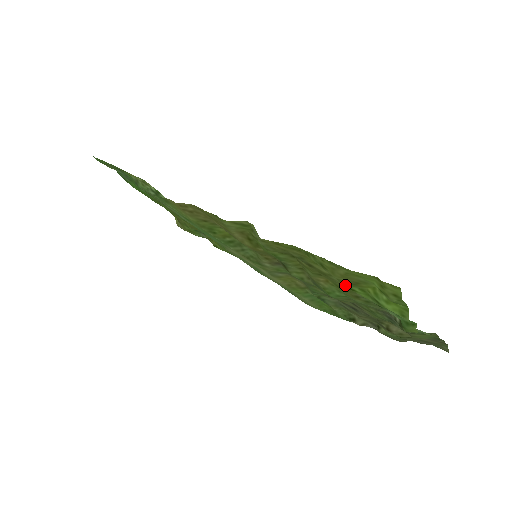
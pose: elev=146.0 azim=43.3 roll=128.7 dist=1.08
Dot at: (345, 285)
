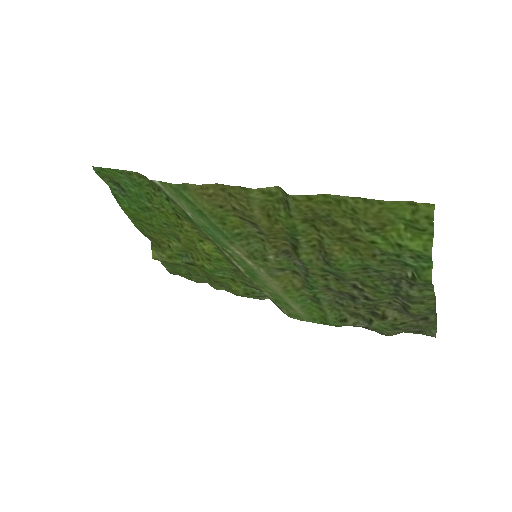
Dot at: (369, 236)
